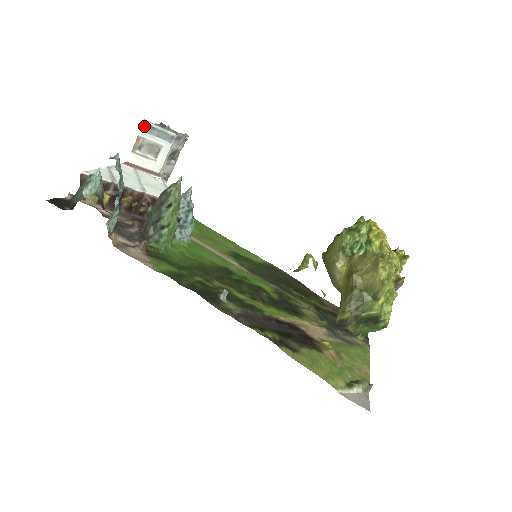
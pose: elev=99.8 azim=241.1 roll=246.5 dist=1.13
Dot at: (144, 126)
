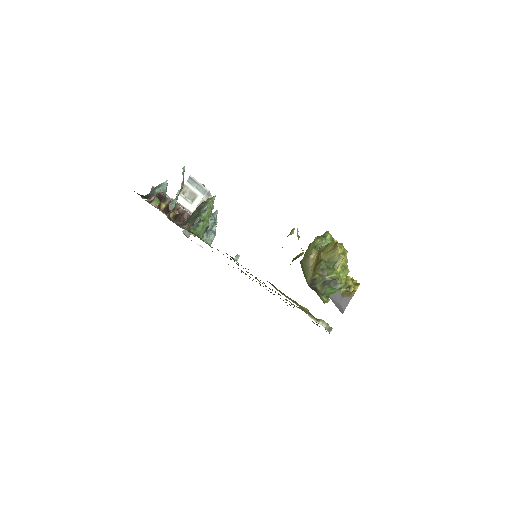
Dot at: (190, 179)
